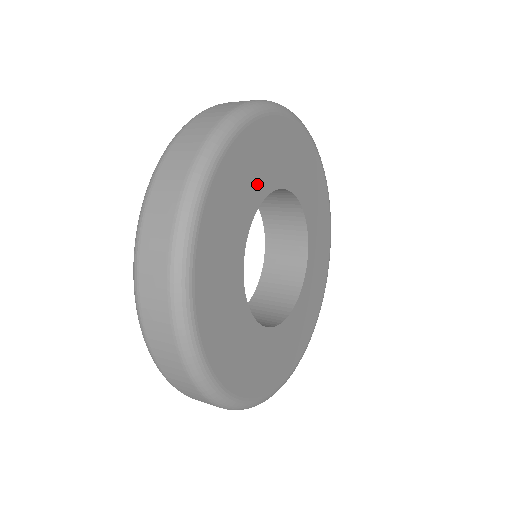
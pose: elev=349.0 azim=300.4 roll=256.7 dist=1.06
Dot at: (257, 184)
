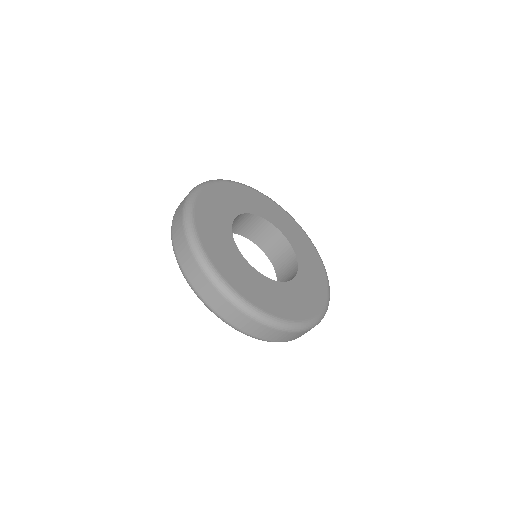
Dot at: (233, 206)
